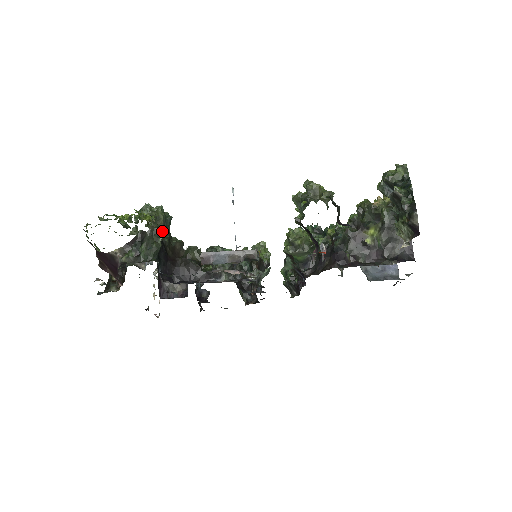
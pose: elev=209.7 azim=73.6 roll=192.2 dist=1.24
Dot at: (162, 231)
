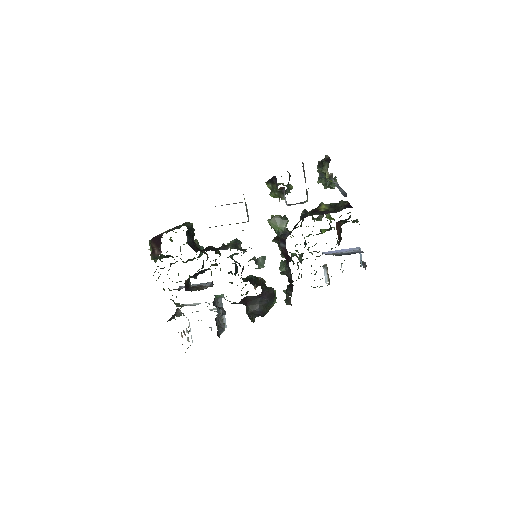
Dot at: occluded
